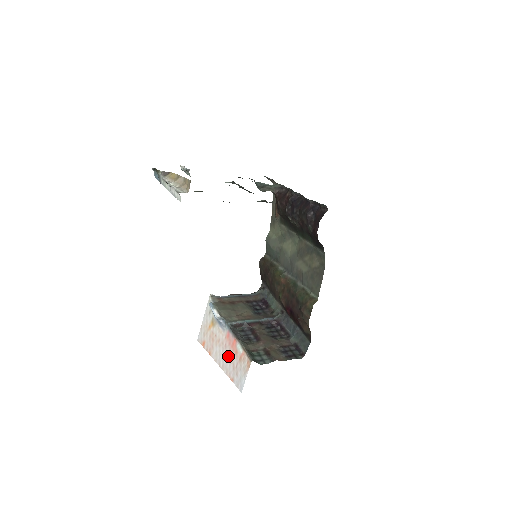
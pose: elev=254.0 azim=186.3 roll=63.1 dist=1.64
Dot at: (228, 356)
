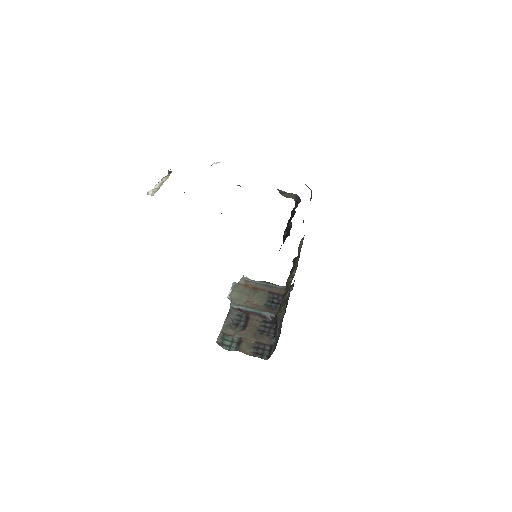
Dot at: occluded
